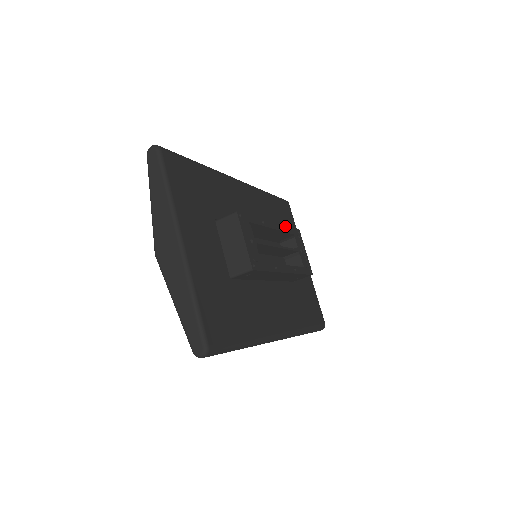
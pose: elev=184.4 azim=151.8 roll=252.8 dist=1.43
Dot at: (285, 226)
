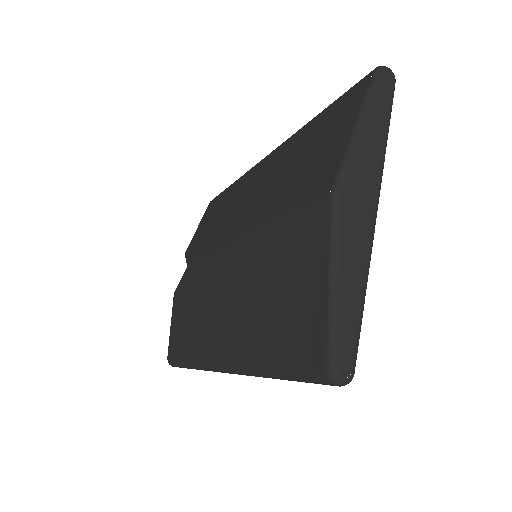
Dot at: occluded
